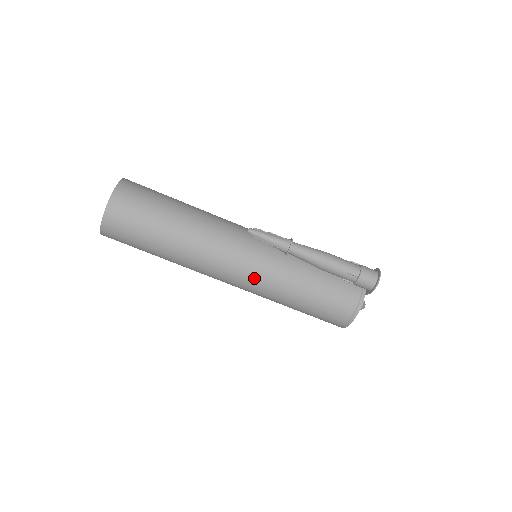
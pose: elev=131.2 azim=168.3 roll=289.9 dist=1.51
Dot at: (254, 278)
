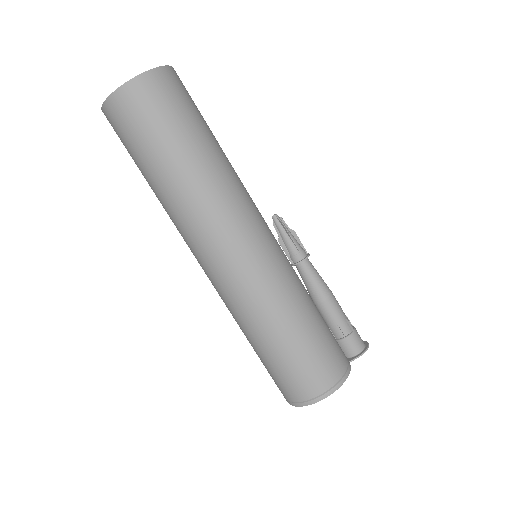
Dot at: (273, 258)
